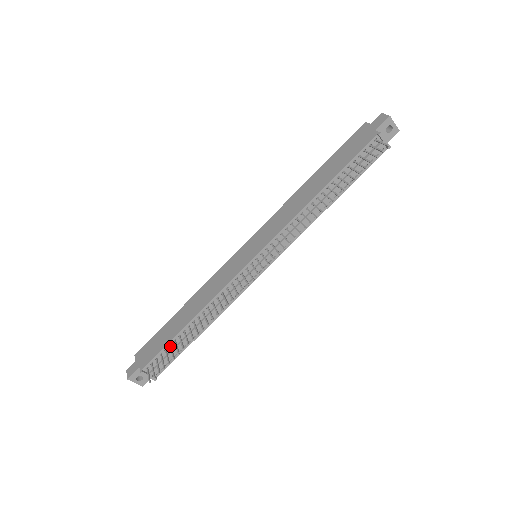
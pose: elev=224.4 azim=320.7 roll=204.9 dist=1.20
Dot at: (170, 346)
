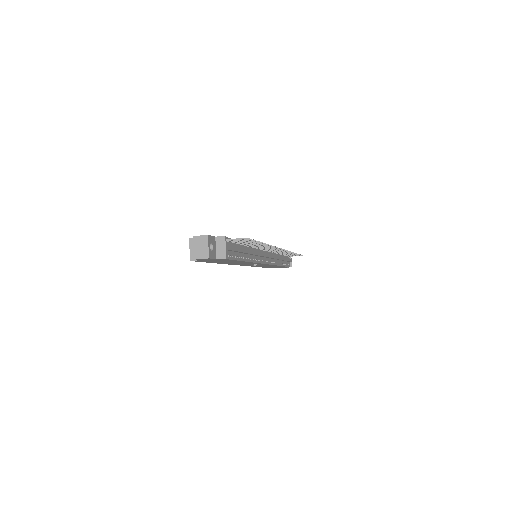
Dot at: occluded
